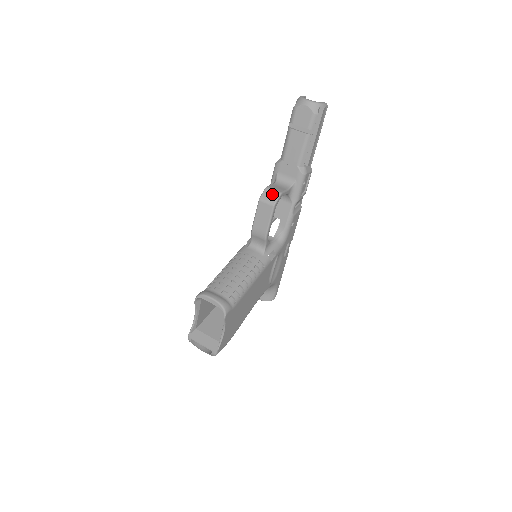
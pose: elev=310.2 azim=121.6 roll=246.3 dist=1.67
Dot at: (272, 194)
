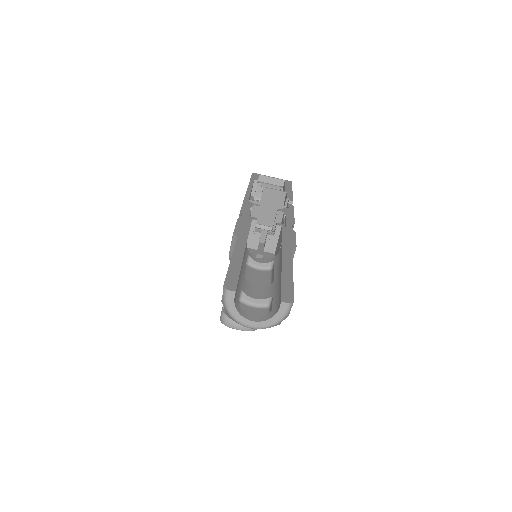
Dot at: occluded
